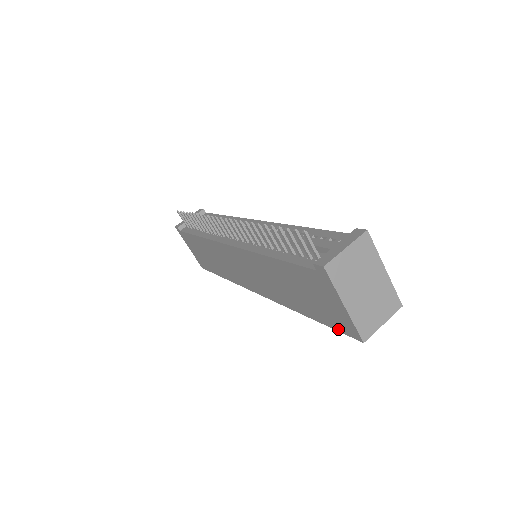
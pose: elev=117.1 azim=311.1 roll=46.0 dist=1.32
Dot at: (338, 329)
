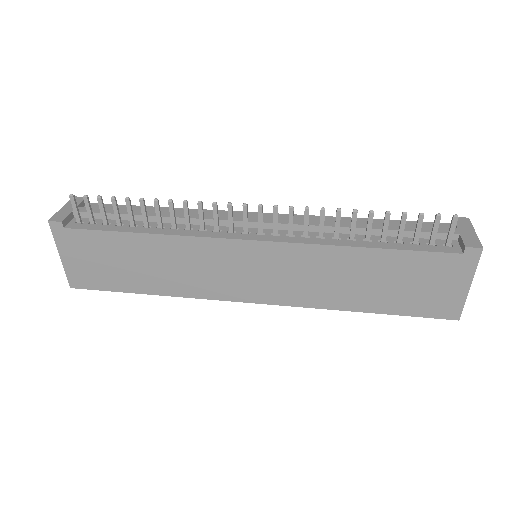
Dot at: (424, 315)
